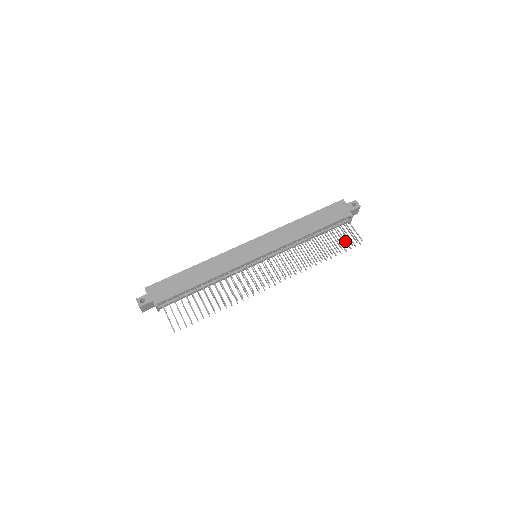
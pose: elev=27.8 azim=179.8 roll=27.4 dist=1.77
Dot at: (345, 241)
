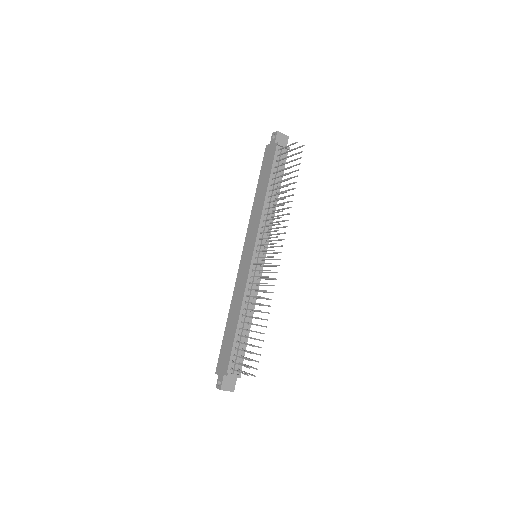
Dot at: occluded
